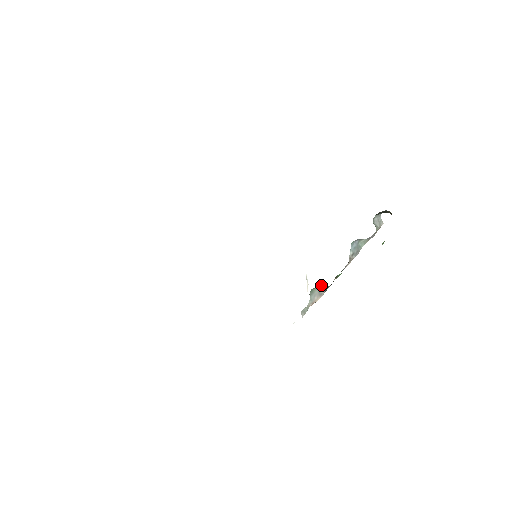
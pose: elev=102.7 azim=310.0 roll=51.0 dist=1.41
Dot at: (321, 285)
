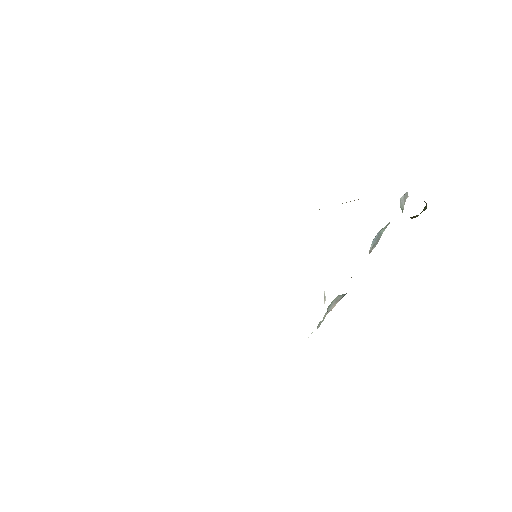
Dot at: (339, 295)
